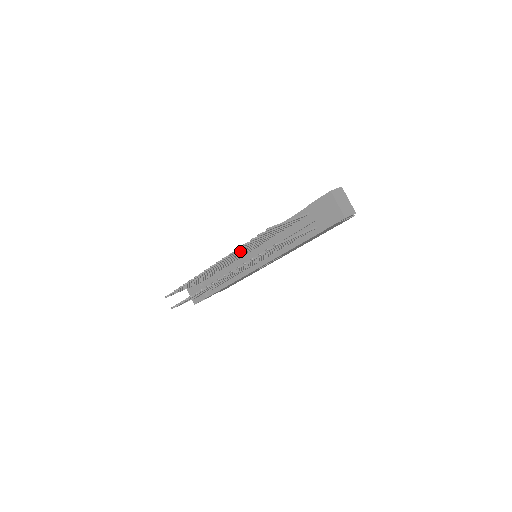
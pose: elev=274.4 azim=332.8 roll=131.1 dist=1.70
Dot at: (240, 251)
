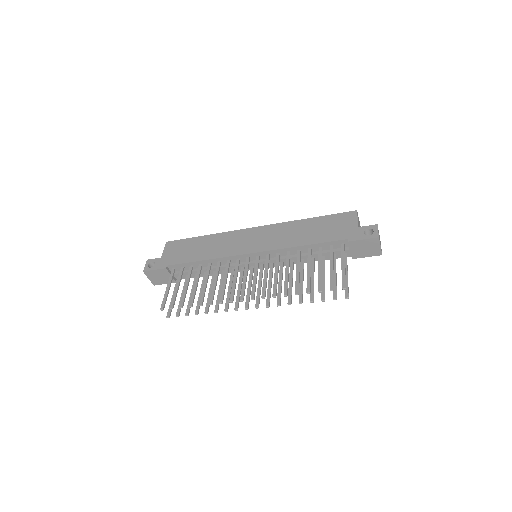
Dot at: (277, 279)
